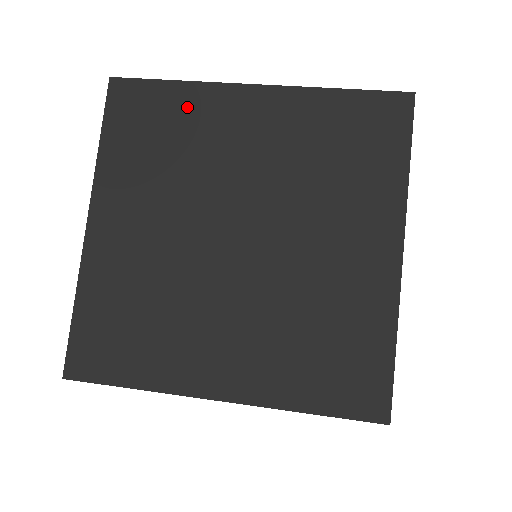
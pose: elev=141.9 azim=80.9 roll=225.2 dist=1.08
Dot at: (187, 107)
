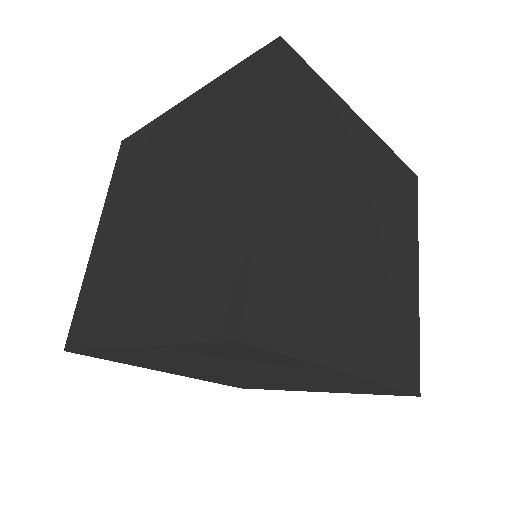
Dot at: (151, 136)
